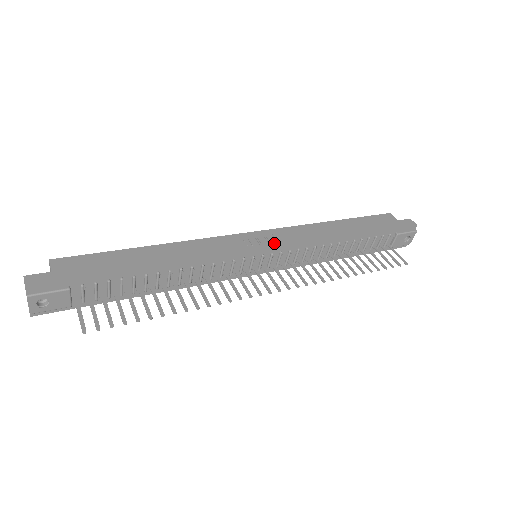
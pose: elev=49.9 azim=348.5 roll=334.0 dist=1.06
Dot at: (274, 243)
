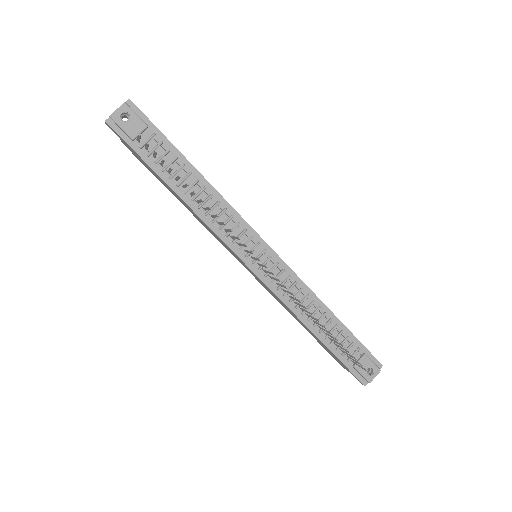
Dot at: (276, 254)
